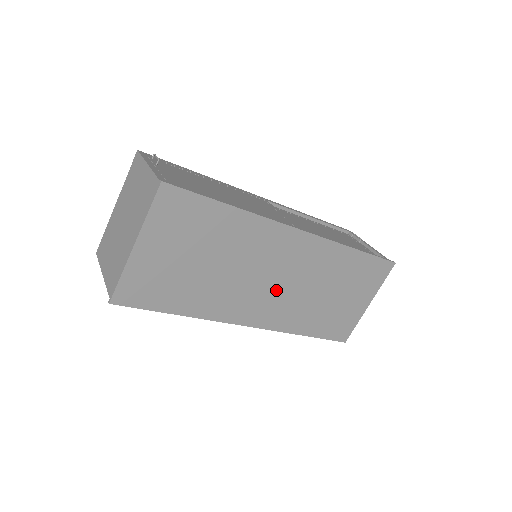
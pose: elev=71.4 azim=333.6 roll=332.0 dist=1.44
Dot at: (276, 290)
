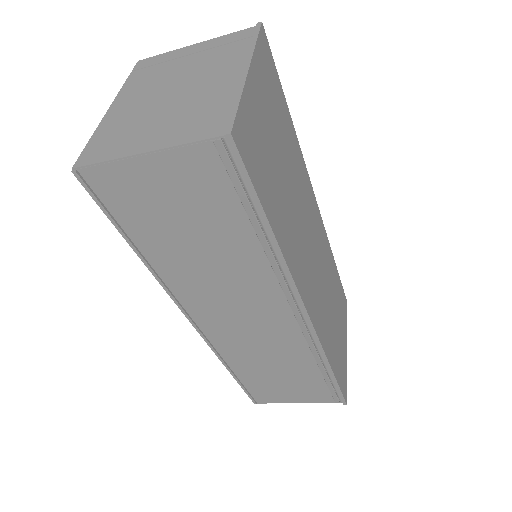
Dot at: (314, 269)
